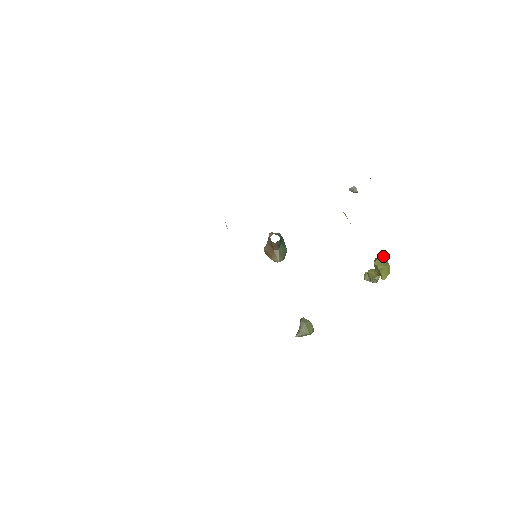
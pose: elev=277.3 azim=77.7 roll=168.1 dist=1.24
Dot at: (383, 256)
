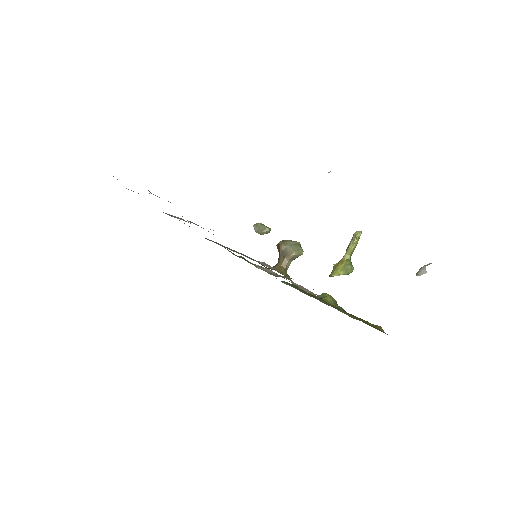
Dot at: (348, 274)
